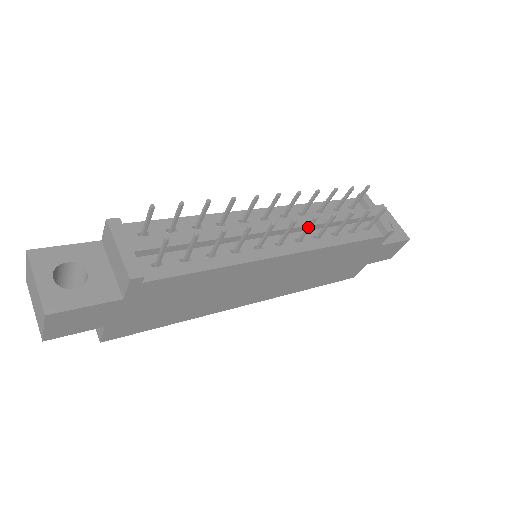
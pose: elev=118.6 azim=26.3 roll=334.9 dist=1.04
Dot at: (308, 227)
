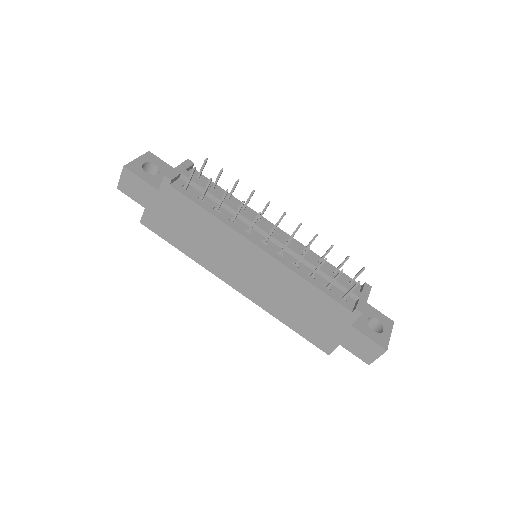
Dot at: (287, 242)
